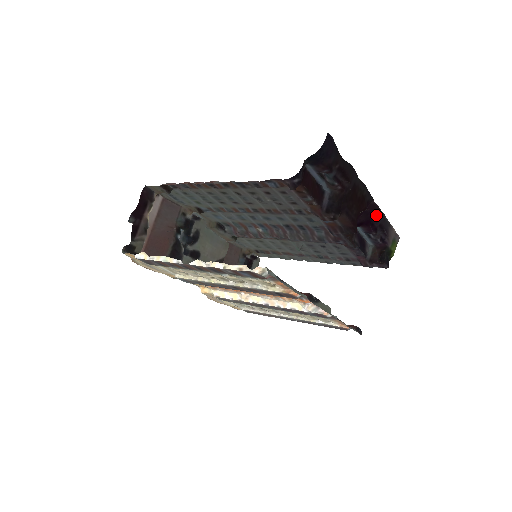
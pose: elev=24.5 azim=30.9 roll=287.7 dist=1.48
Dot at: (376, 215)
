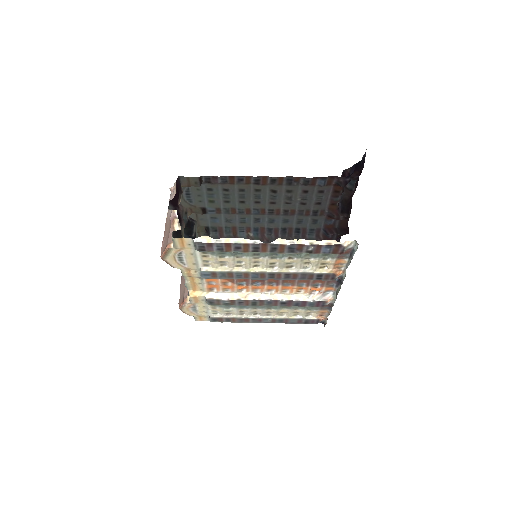
Dot at: occluded
